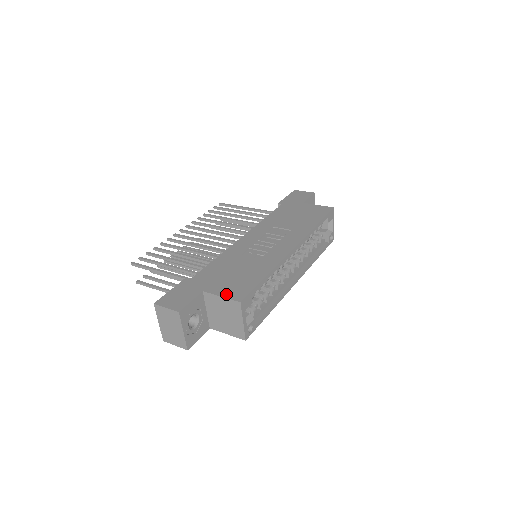
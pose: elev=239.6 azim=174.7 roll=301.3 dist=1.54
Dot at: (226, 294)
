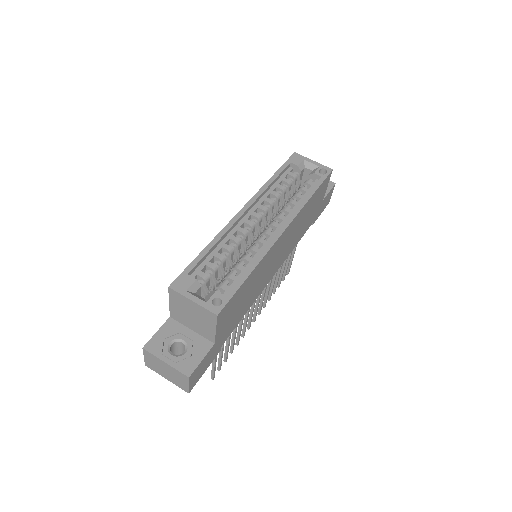
Dot at: occluded
